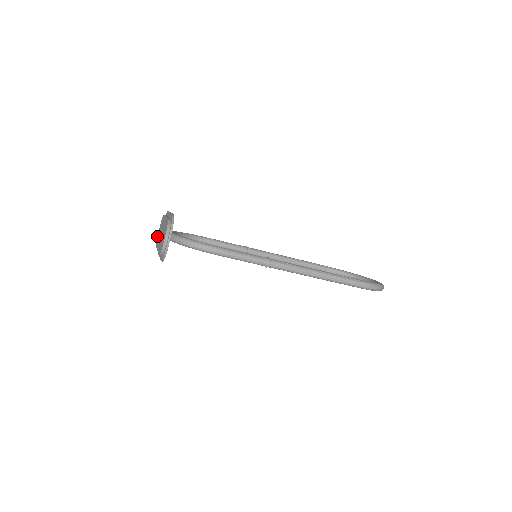
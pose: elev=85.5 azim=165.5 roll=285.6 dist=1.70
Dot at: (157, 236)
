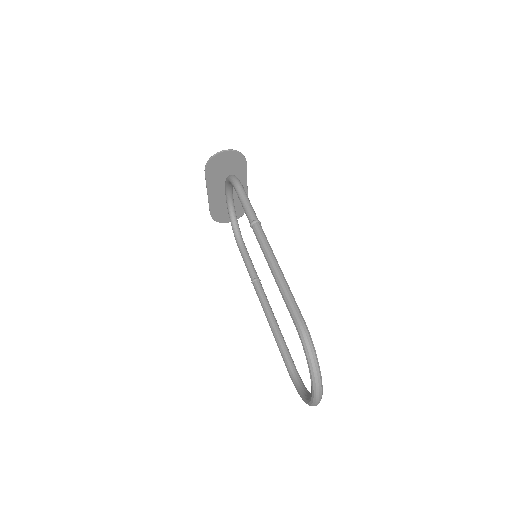
Dot at: occluded
